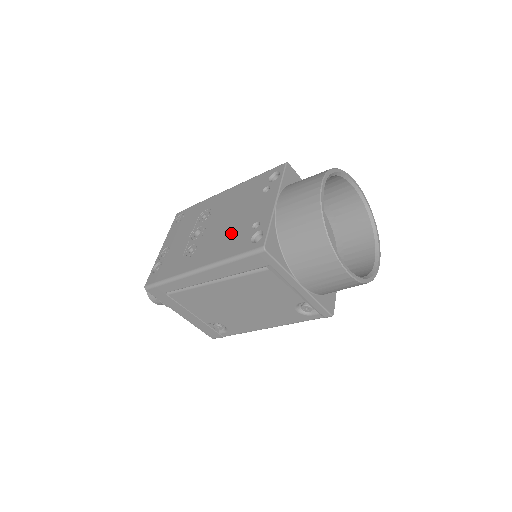
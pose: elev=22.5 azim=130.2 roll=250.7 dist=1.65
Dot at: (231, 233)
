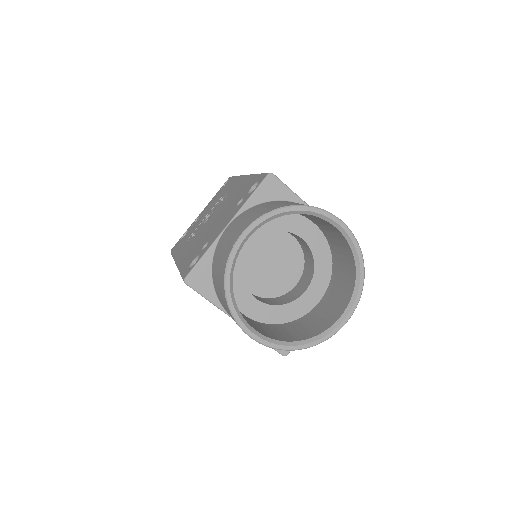
Dot at: (201, 239)
